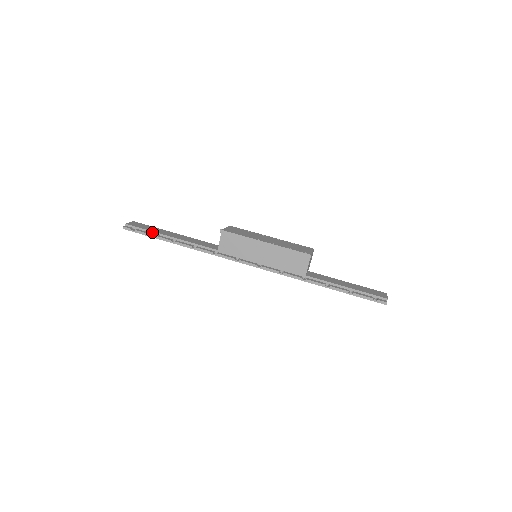
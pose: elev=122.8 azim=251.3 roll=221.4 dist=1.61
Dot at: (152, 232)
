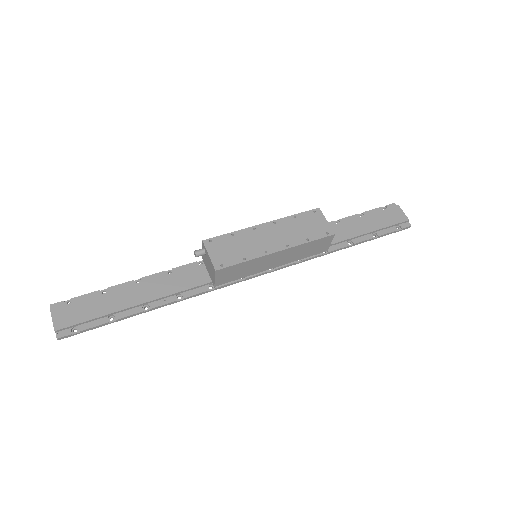
Dot at: (104, 316)
